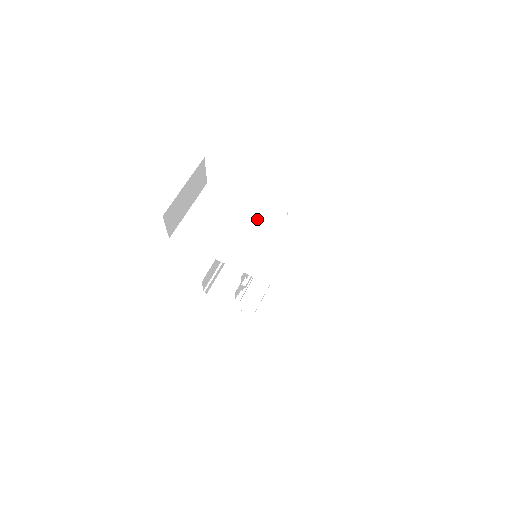
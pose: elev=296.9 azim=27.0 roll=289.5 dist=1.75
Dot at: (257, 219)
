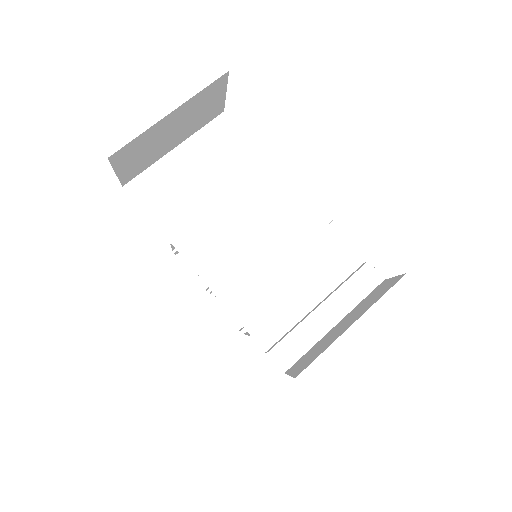
Dot at: (278, 211)
